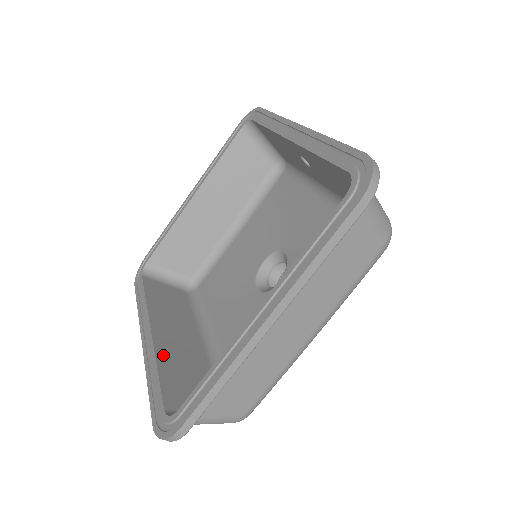
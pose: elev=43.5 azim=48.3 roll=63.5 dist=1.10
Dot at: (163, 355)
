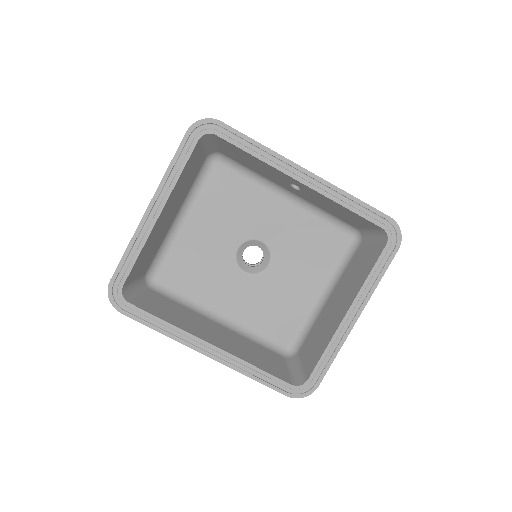
Dot at: (242, 356)
